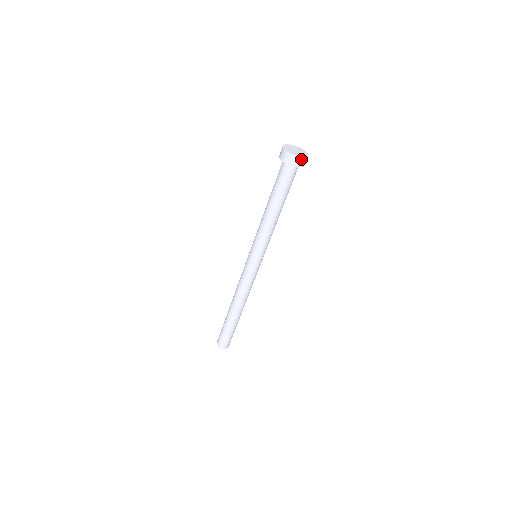
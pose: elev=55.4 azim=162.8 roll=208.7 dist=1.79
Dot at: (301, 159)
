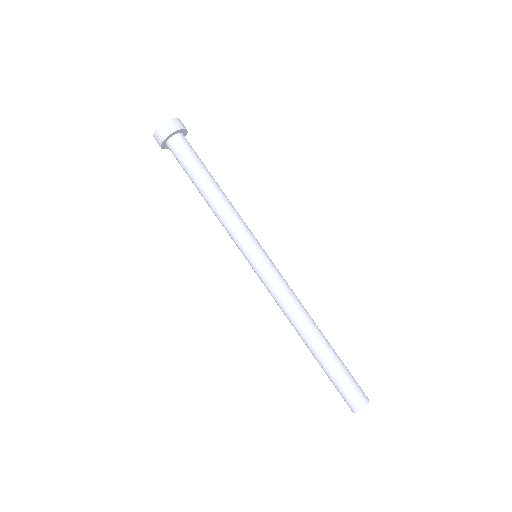
Dot at: (170, 123)
